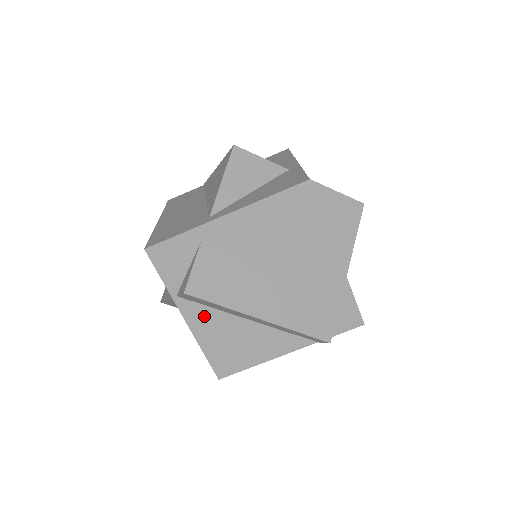
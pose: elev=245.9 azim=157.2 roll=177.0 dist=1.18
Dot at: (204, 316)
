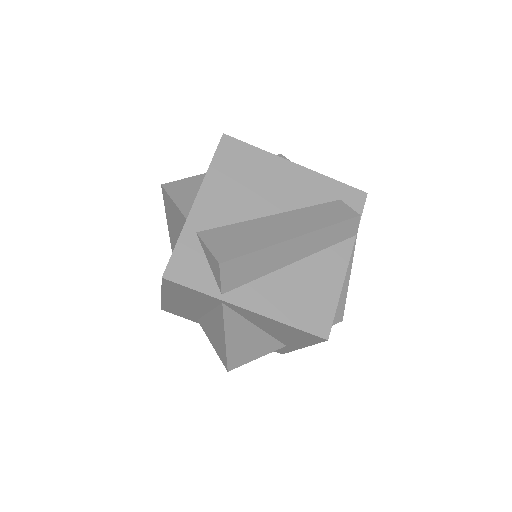
Dot at: (258, 292)
